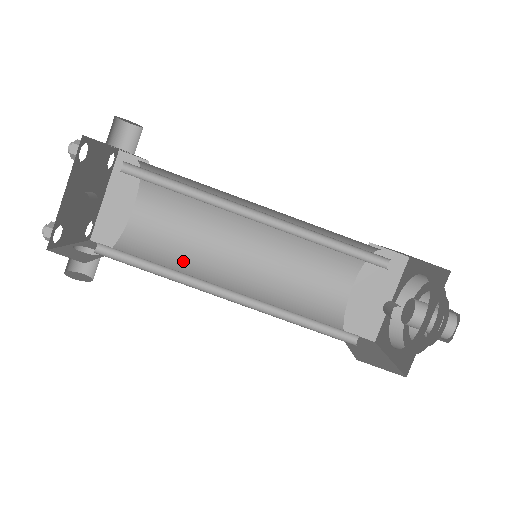
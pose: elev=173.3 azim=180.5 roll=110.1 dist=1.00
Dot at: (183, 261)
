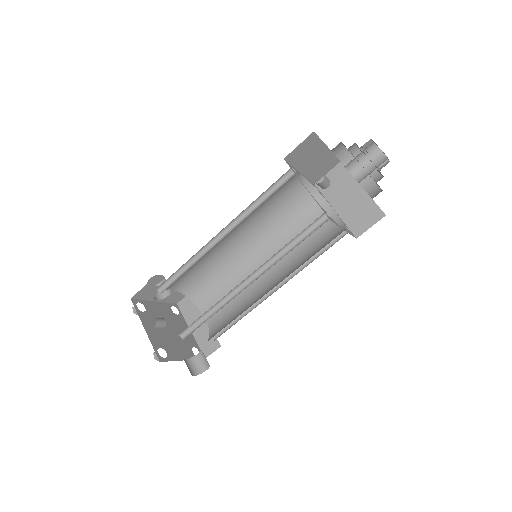
Dot at: (244, 309)
